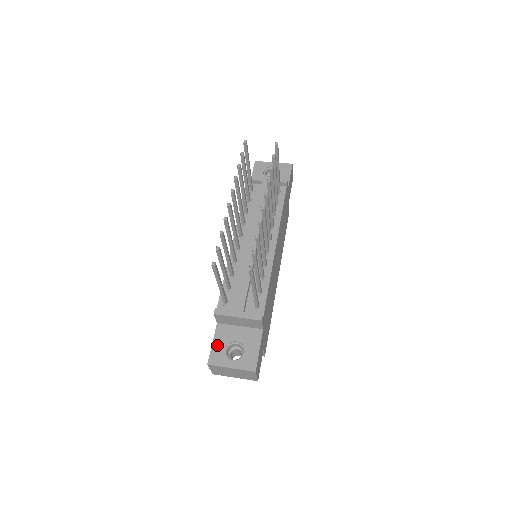
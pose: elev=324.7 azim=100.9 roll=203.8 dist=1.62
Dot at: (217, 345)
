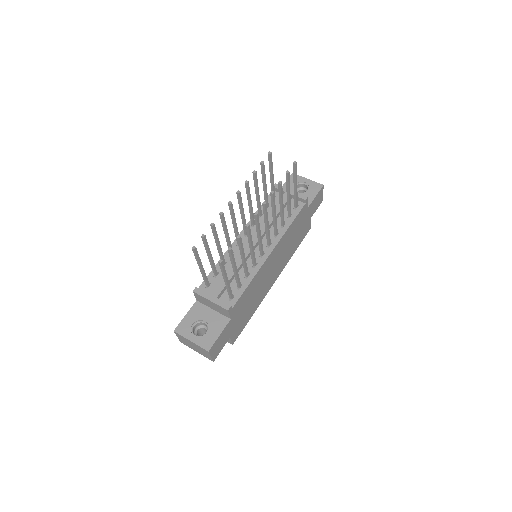
Dot at: (188, 318)
